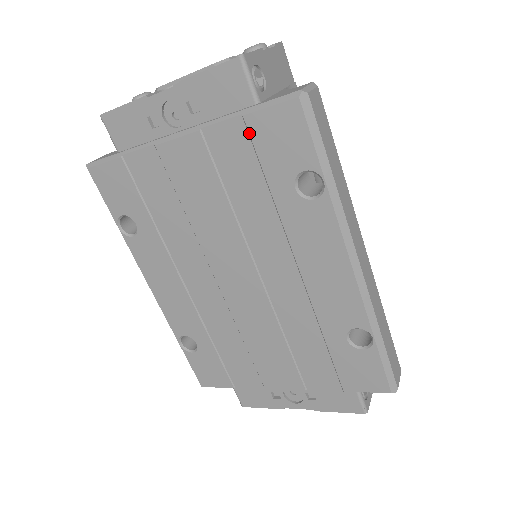
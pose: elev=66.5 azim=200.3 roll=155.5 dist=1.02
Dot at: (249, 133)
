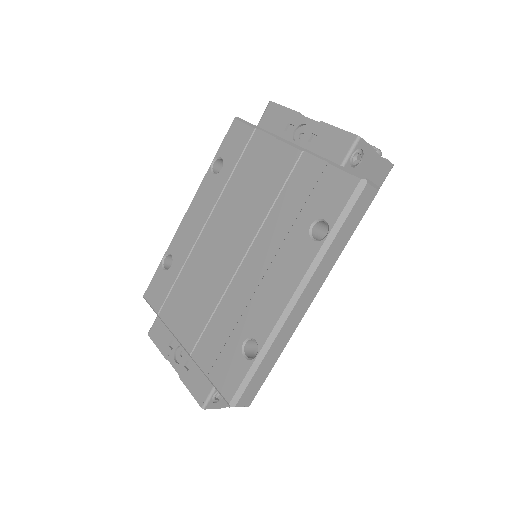
Dot at: (321, 175)
